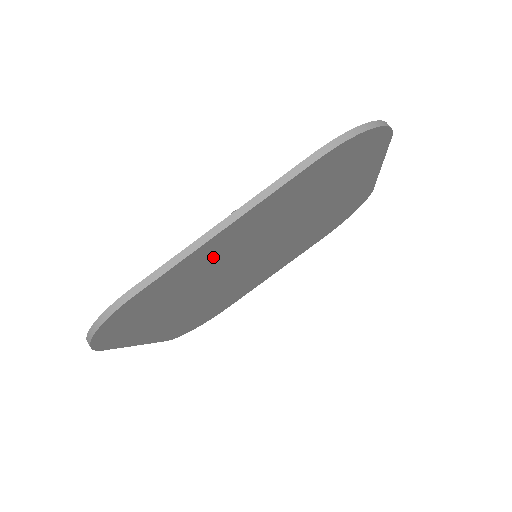
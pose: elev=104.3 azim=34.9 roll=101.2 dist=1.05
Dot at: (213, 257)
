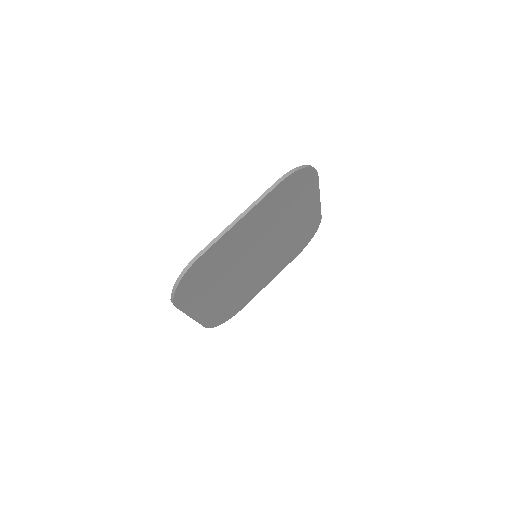
Dot at: (234, 243)
